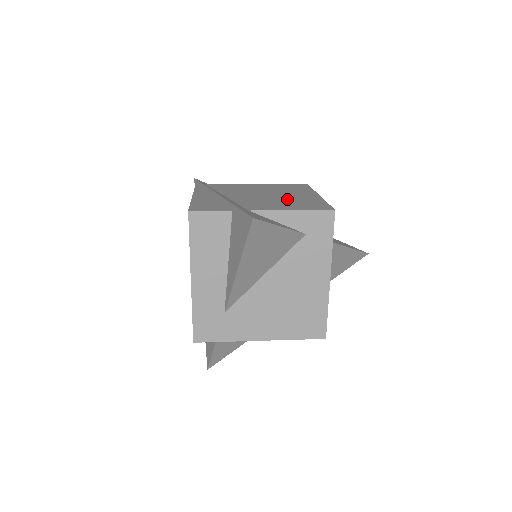
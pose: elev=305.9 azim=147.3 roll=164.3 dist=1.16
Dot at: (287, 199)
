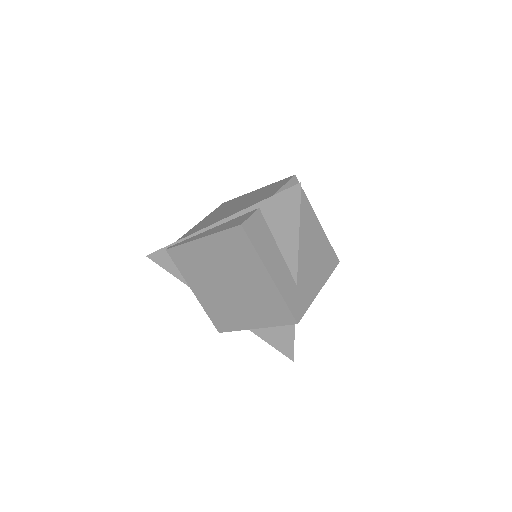
Dot at: (253, 197)
